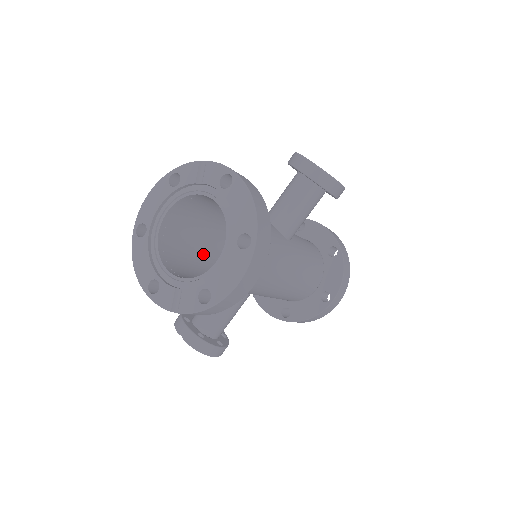
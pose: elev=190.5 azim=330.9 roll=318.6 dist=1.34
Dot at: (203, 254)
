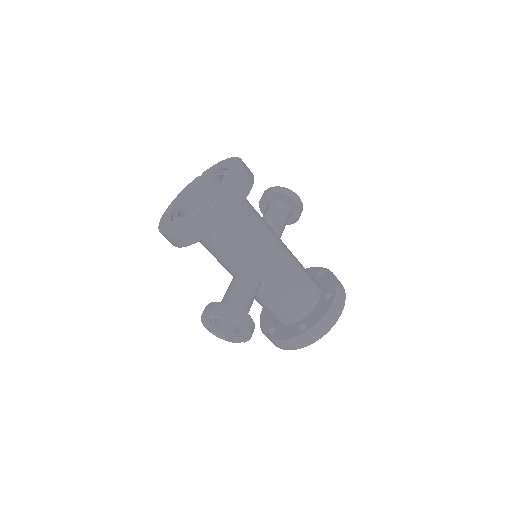
Dot at: occluded
